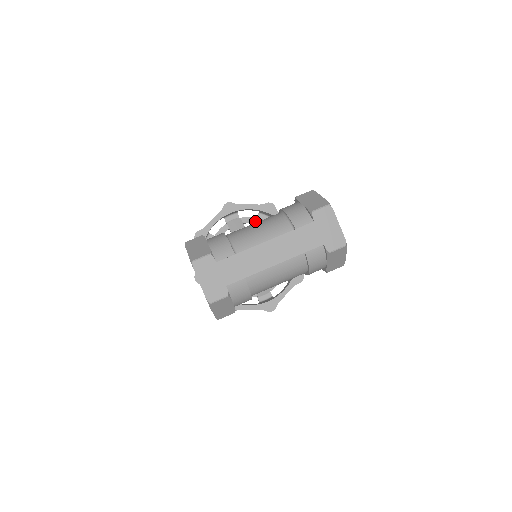
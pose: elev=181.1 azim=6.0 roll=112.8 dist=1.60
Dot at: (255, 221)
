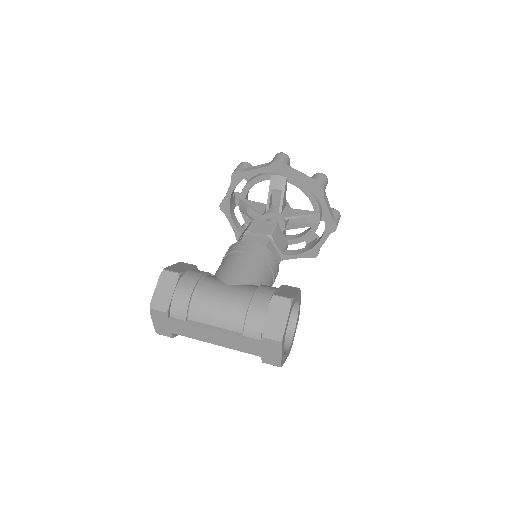
Dot at: (300, 187)
